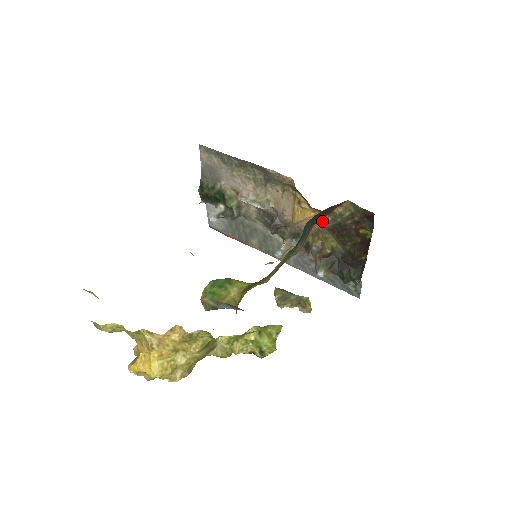
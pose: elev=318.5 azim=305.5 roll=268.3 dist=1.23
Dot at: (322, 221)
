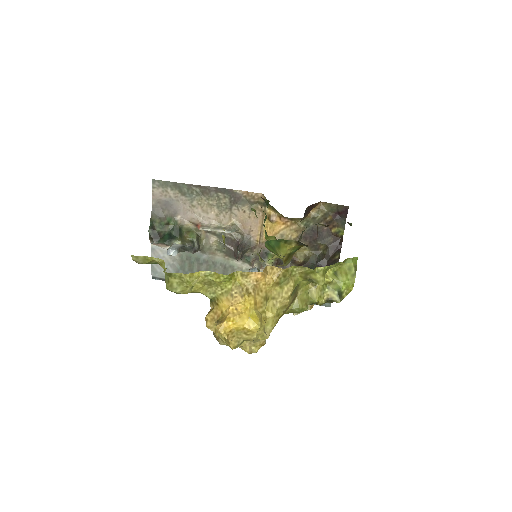
Dot at: (294, 230)
